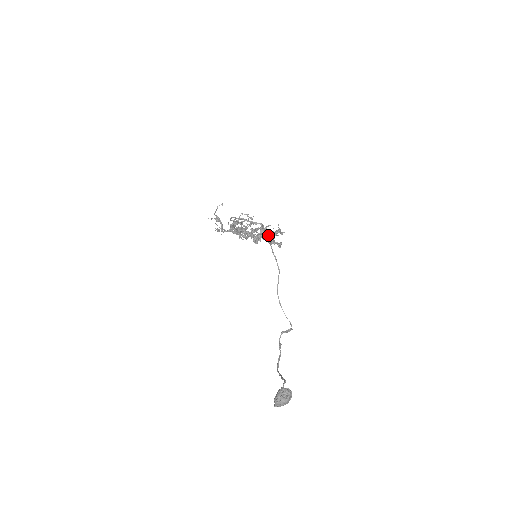
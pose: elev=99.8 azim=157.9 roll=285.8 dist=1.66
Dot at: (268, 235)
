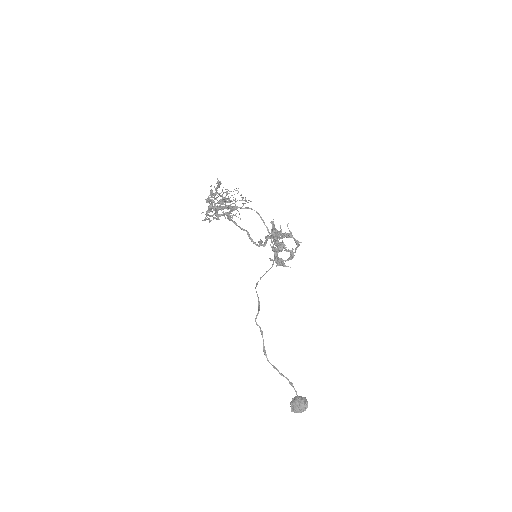
Dot at: occluded
